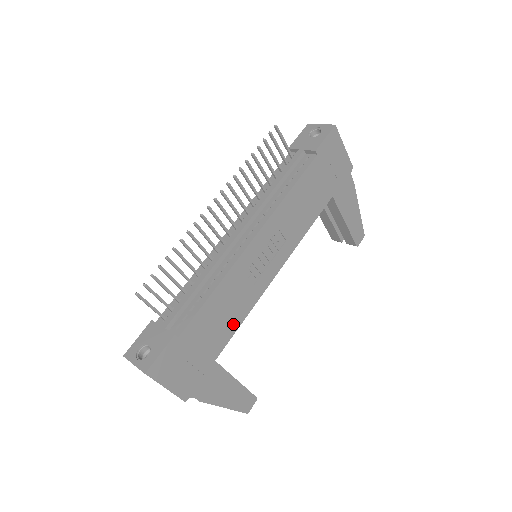
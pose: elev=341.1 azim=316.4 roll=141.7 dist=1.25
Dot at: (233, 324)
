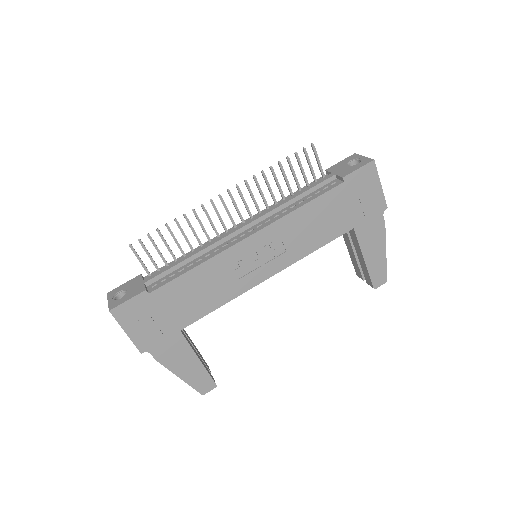
Dot at: (208, 305)
